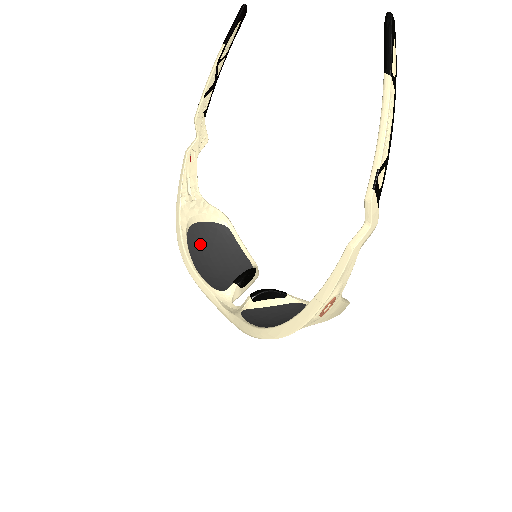
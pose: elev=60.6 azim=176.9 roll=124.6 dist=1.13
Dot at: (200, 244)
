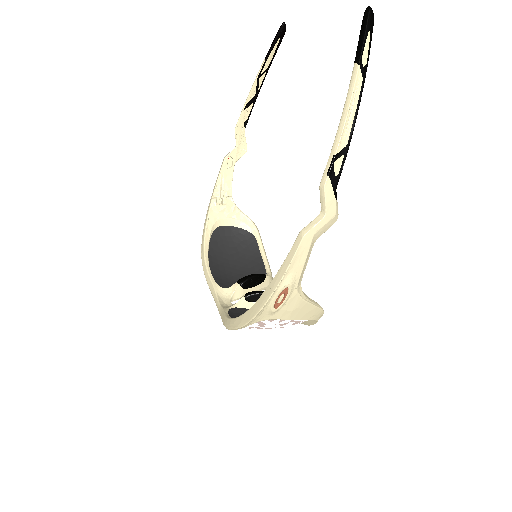
Dot at: (222, 245)
